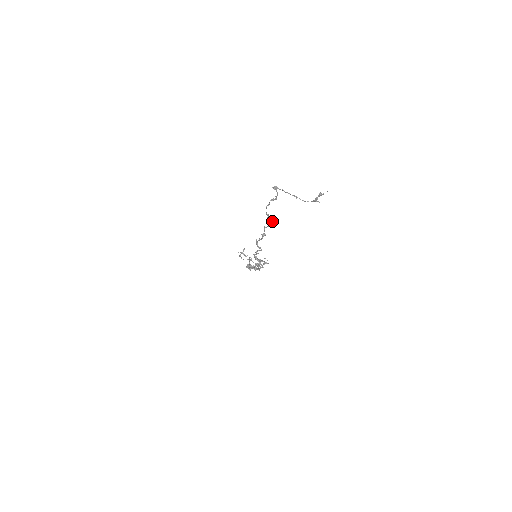
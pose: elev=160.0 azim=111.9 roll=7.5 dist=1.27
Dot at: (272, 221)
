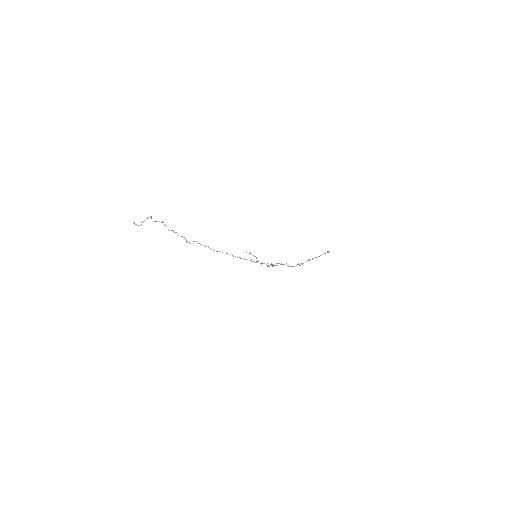
Dot at: occluded
